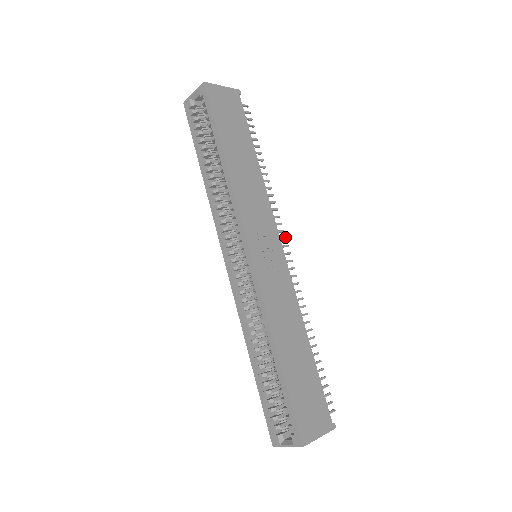
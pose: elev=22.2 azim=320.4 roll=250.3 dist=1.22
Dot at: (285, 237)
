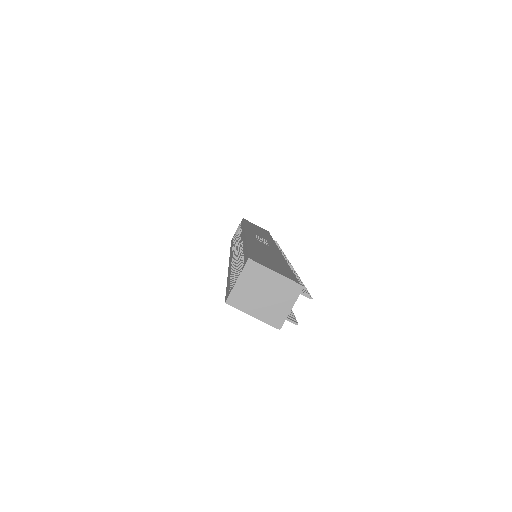
Dot at: (286, 258)
